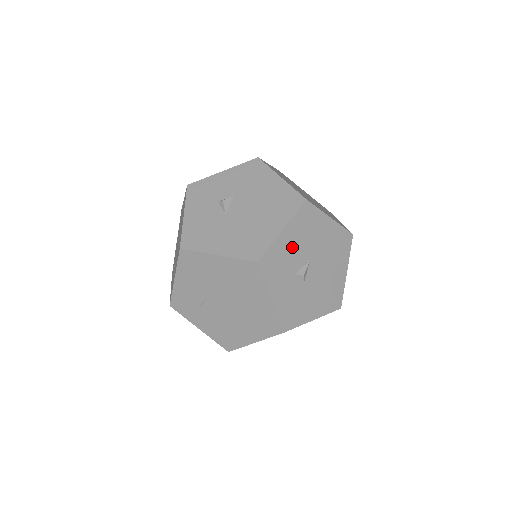
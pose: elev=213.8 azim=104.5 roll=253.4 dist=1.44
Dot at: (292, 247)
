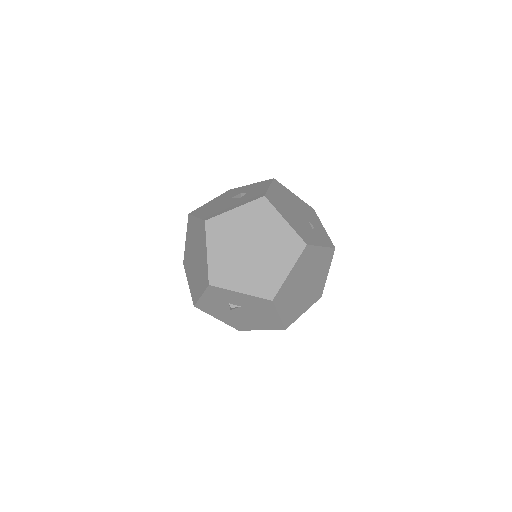
Dot at: occluded
